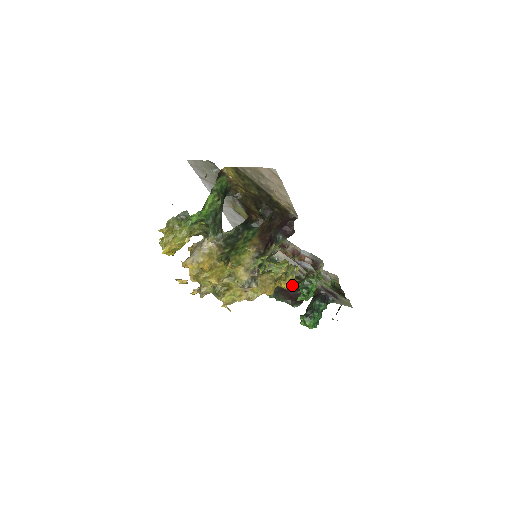
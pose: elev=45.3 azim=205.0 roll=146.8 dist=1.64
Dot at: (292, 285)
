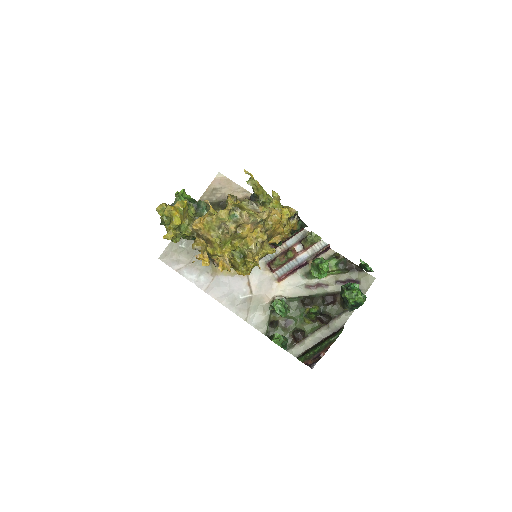
Dot at: (290, 208)
